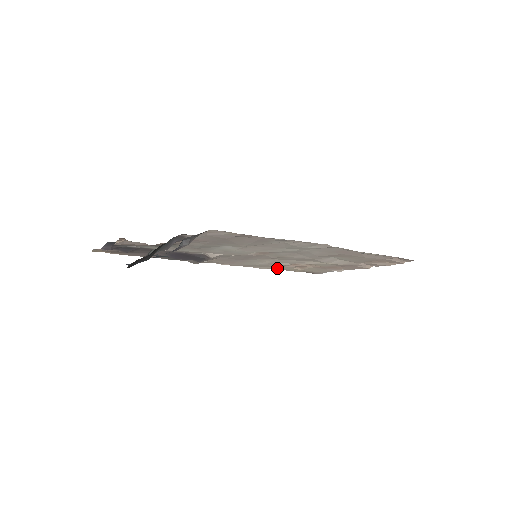
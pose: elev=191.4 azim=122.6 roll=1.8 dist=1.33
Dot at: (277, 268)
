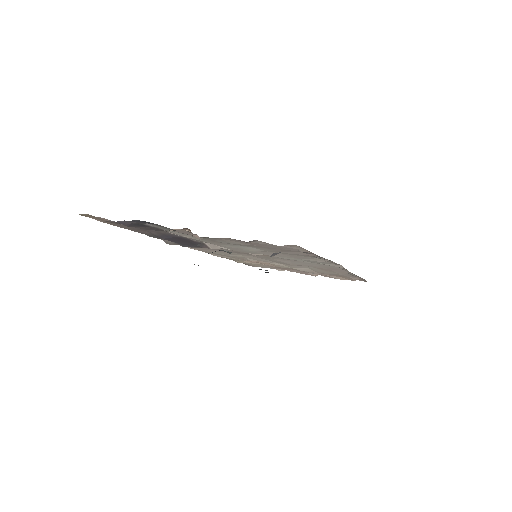
Dot at: (230, 258)
